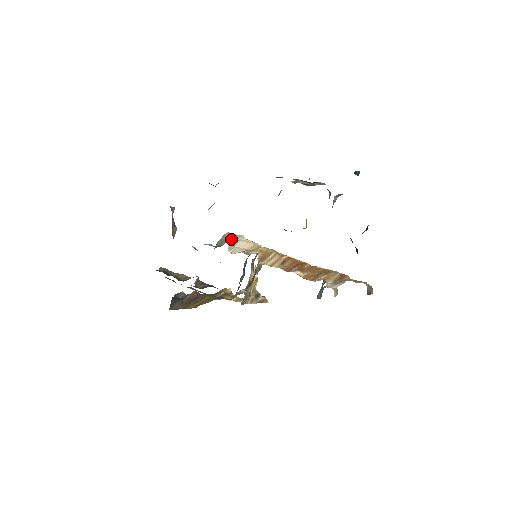
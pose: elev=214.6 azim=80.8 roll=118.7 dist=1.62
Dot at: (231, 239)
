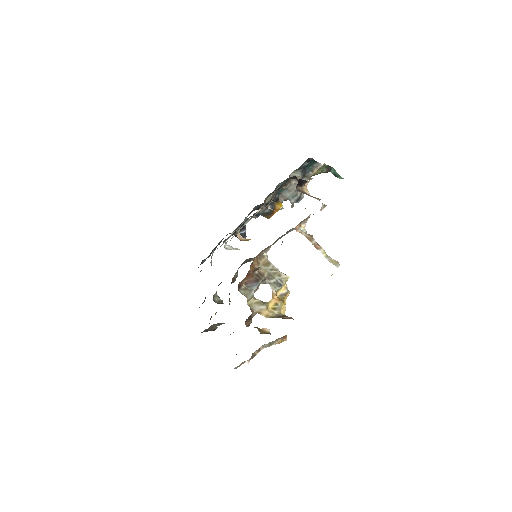
Dot at: occluded
